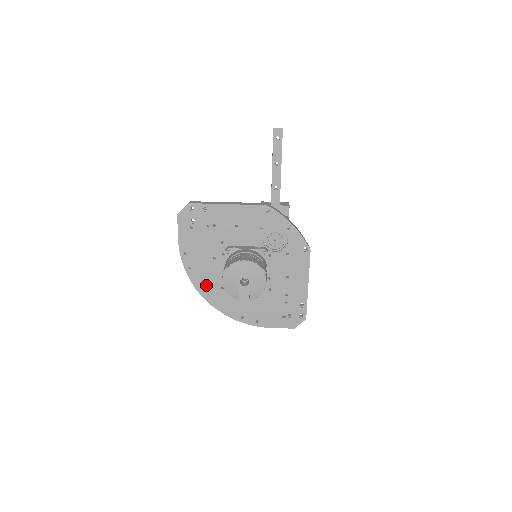
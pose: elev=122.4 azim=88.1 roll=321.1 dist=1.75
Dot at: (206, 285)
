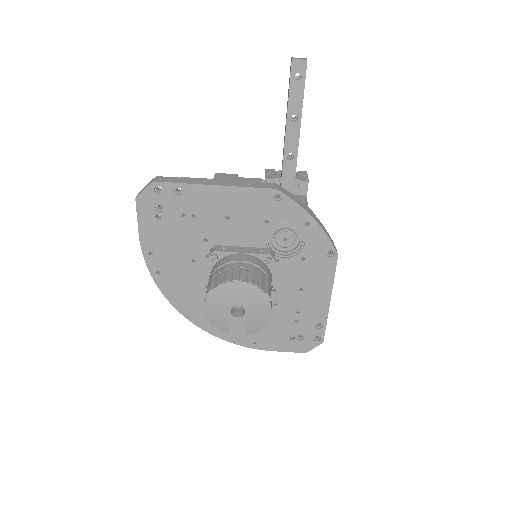
Dot at: (182, 296)
